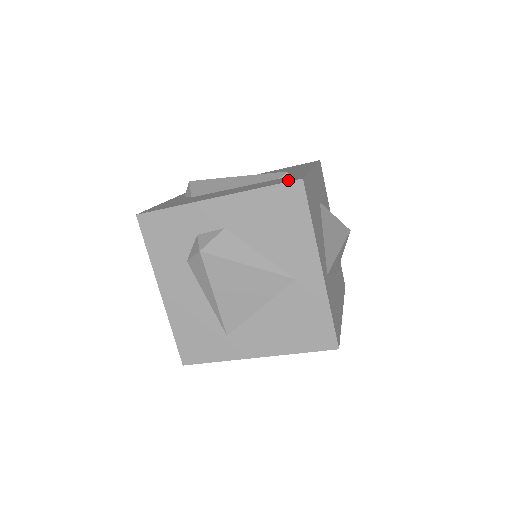
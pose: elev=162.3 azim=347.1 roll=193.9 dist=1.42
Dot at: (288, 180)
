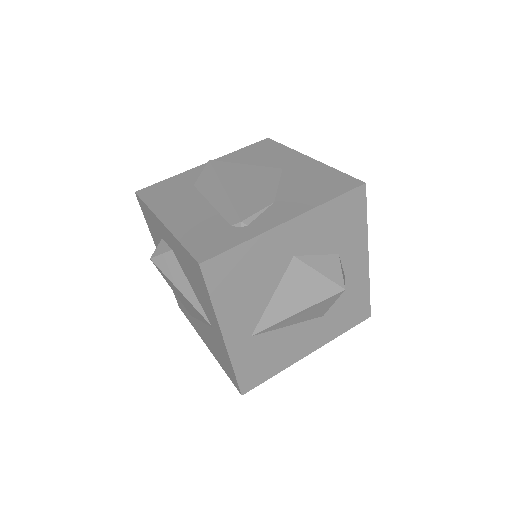
Dot at: (202, 250)
